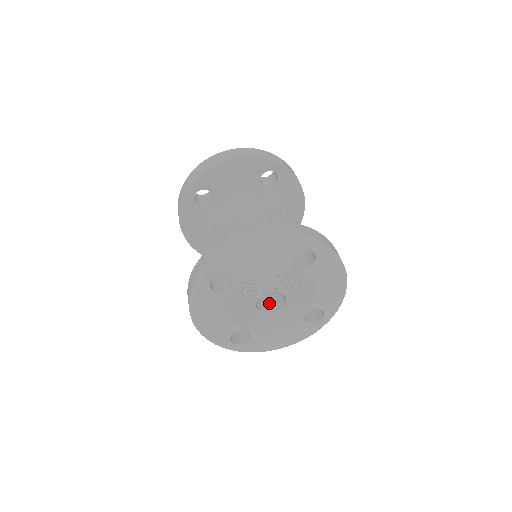
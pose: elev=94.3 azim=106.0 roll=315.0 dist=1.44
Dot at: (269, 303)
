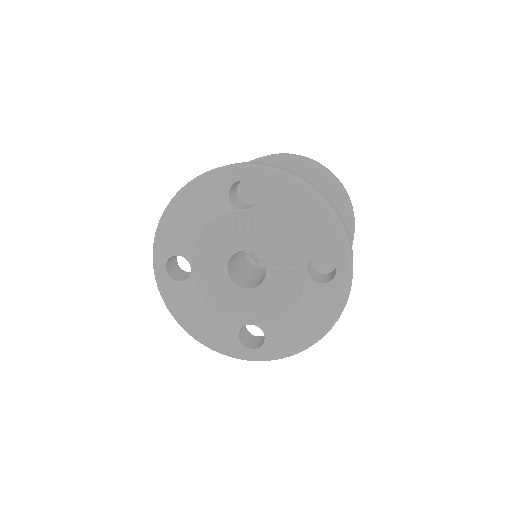
Dot at: (238, 276)
